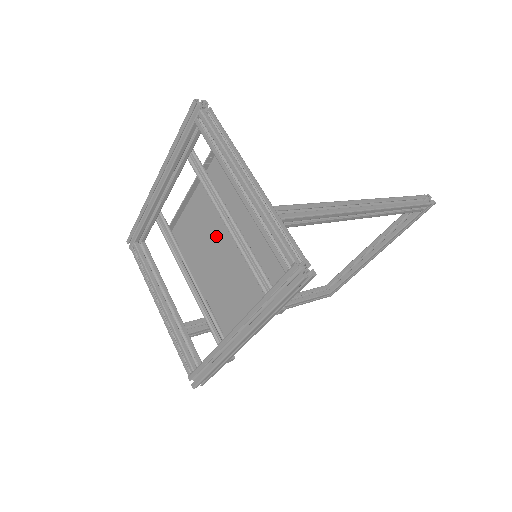
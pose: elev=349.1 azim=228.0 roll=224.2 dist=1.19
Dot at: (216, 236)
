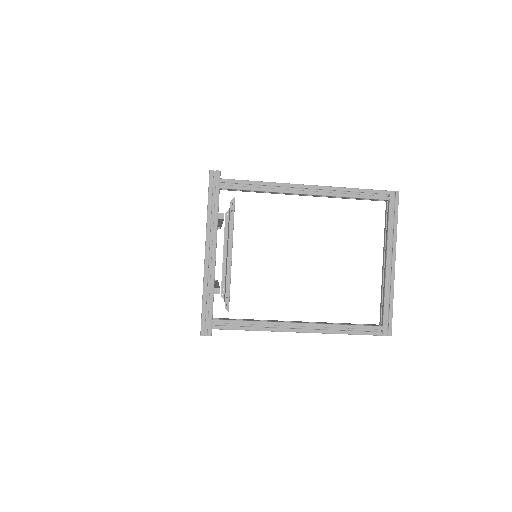
Dot at: occluded
